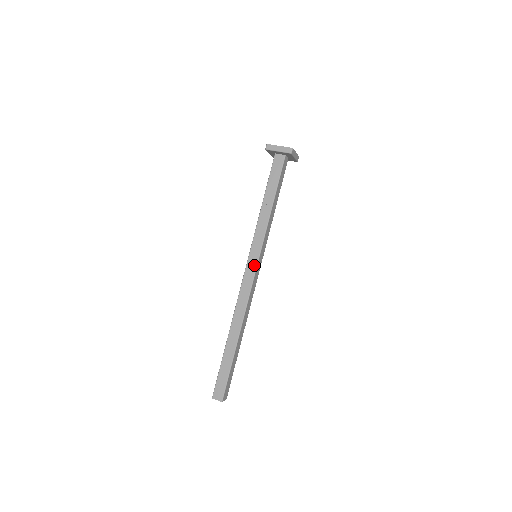
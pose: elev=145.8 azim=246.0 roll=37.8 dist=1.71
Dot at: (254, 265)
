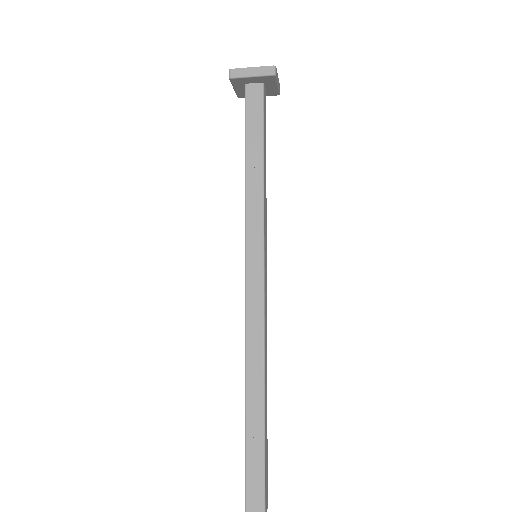
Dot at: (259, 271)
